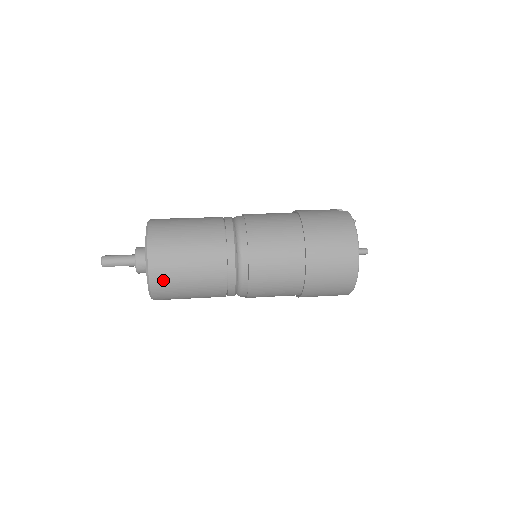
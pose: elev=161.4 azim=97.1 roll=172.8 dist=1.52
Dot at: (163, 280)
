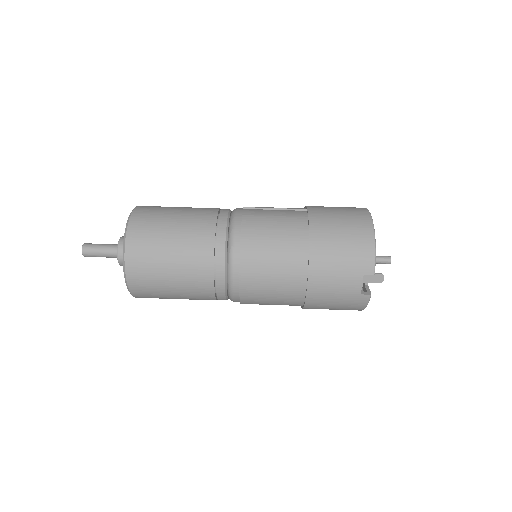
Dot at: occluded
